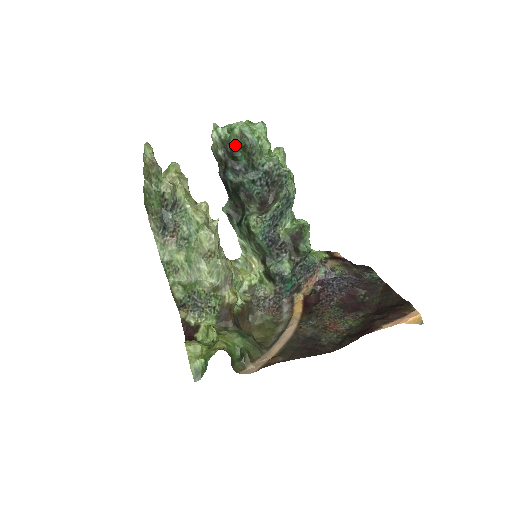
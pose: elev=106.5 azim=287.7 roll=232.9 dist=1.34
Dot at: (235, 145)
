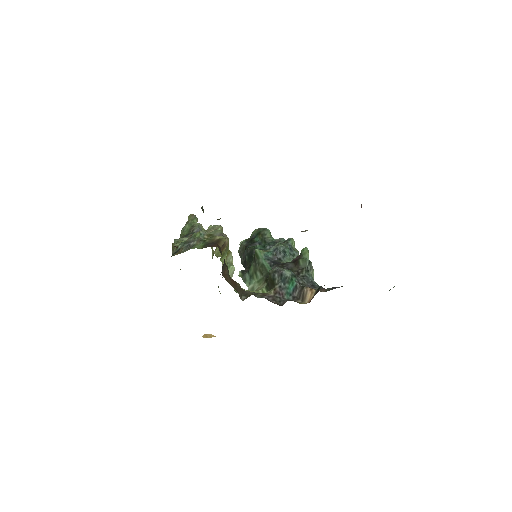
Dot at: (254, 235)
